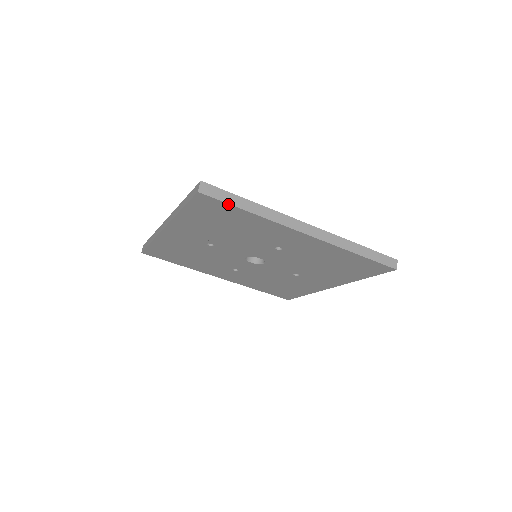
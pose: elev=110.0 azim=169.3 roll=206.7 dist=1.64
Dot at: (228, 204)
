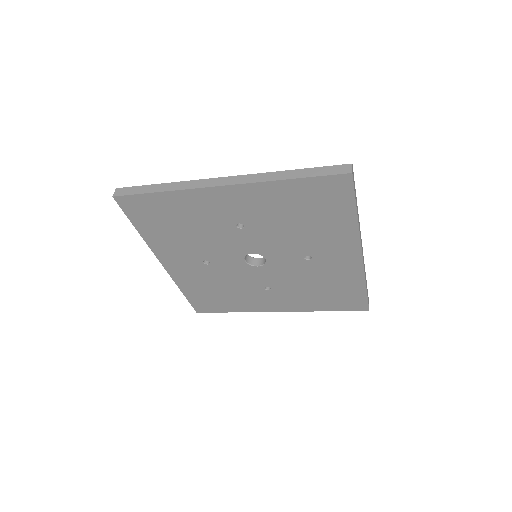
Dot at: (140, 195)
